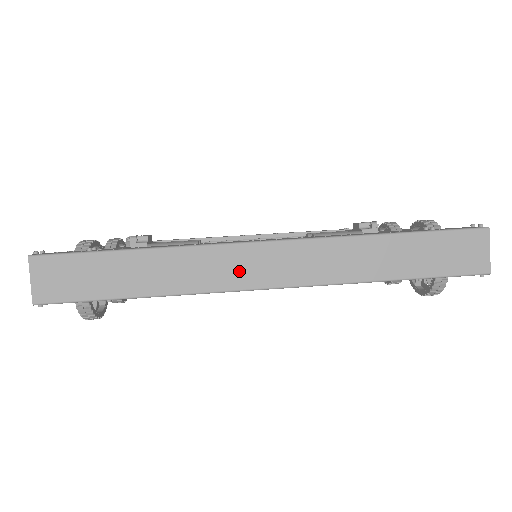
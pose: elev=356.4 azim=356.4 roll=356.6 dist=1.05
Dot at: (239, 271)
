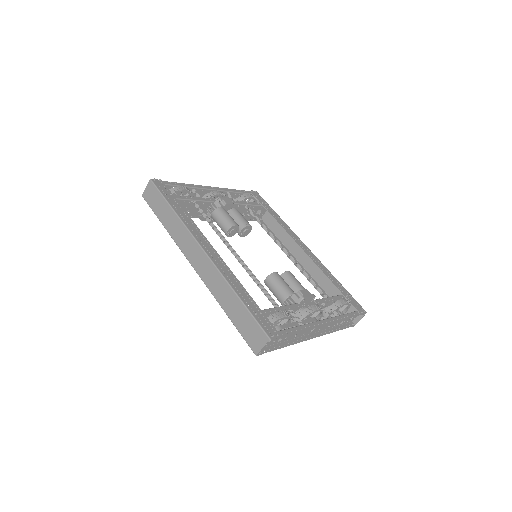
Dot at: (189, 250)
